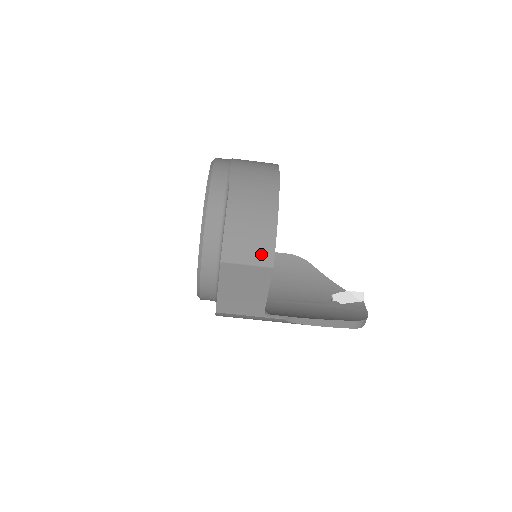
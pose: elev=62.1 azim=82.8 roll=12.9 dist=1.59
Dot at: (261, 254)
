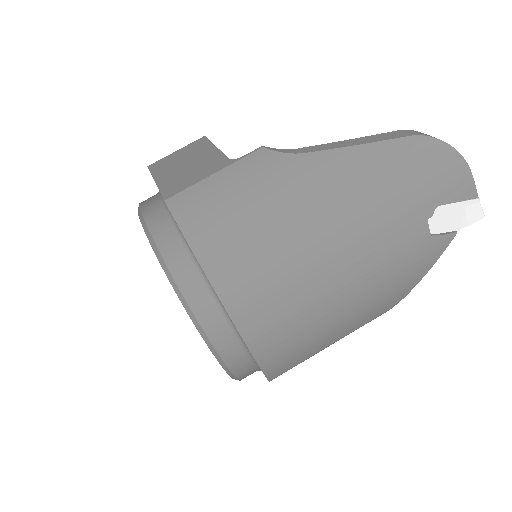
Dot at: occluded
